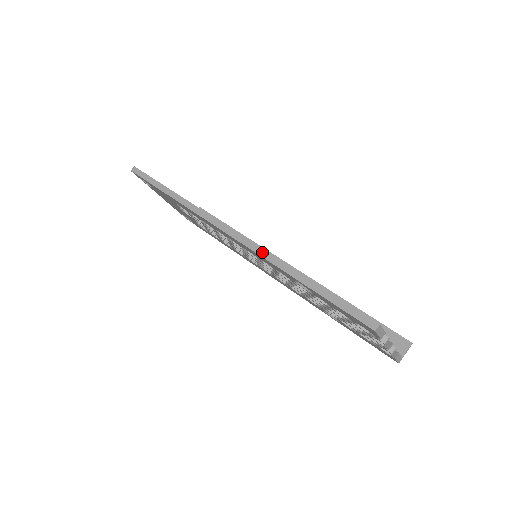
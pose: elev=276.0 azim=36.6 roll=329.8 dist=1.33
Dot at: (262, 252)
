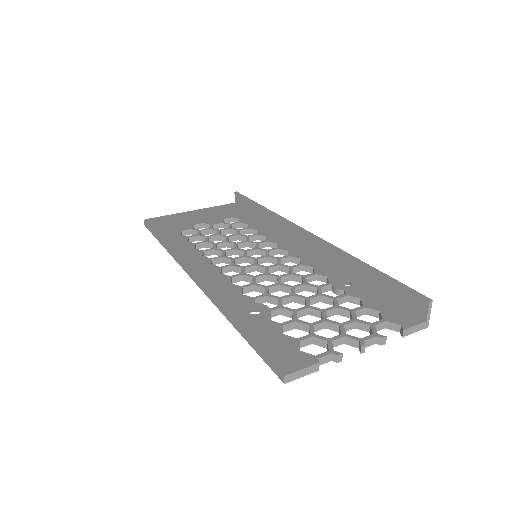
Dot at: (210, 297)
